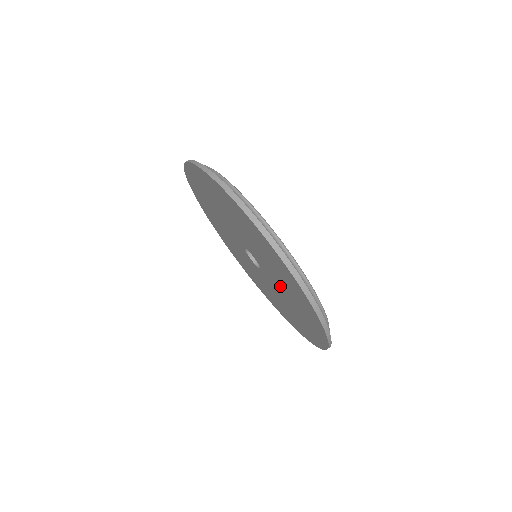
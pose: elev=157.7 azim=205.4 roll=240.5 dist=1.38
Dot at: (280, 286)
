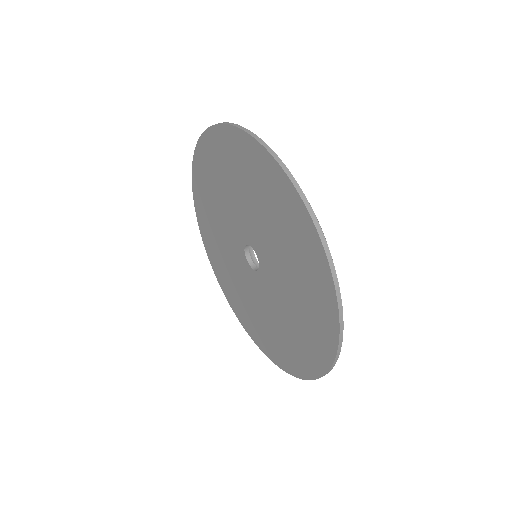
Dot at: (284, 294)
